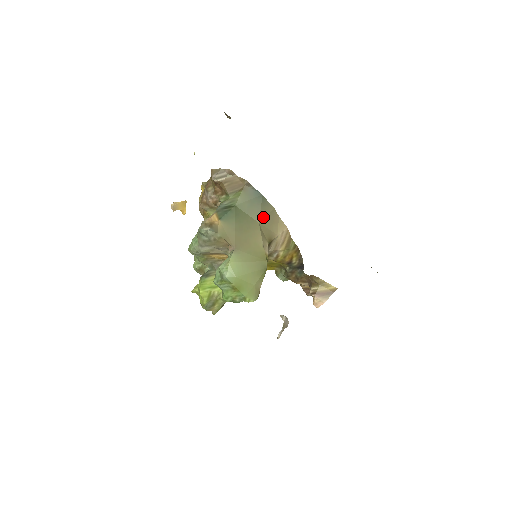
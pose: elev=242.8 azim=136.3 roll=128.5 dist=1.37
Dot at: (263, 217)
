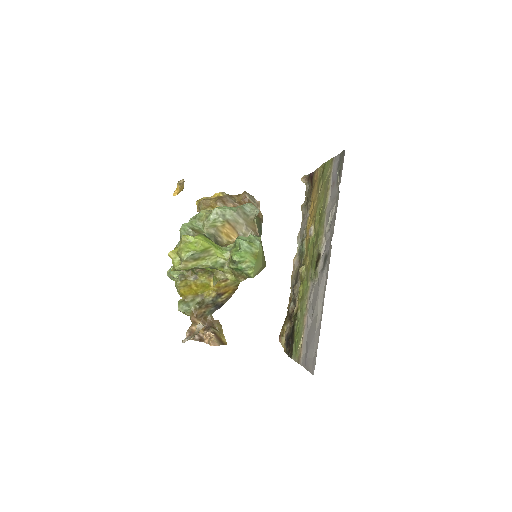
Dot at: occluded
